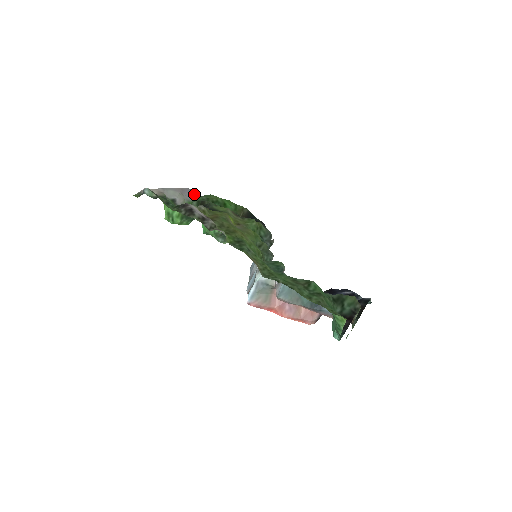
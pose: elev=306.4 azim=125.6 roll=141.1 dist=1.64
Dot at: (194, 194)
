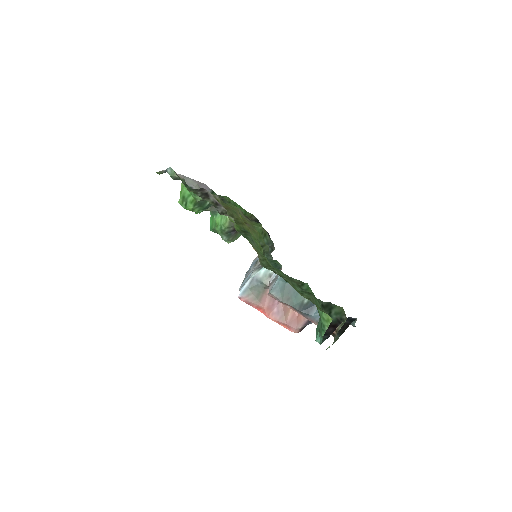
Dot at: (210, 190)
